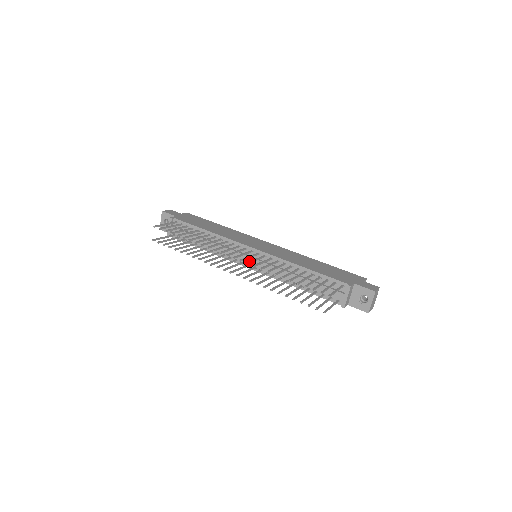
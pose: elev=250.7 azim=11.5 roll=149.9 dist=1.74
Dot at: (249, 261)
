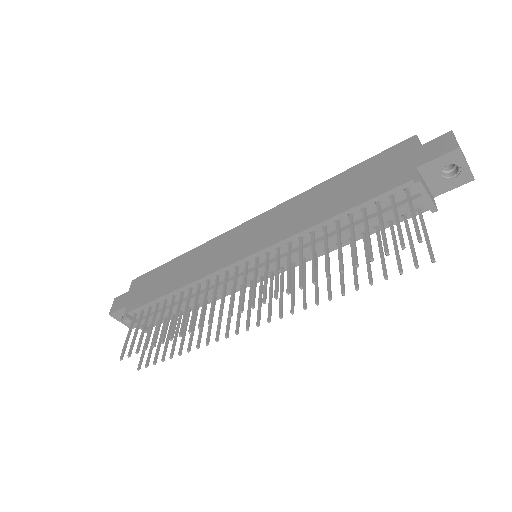
Dot at: occluded
